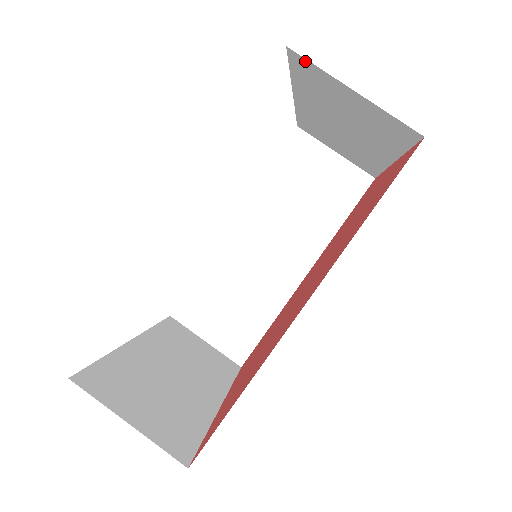
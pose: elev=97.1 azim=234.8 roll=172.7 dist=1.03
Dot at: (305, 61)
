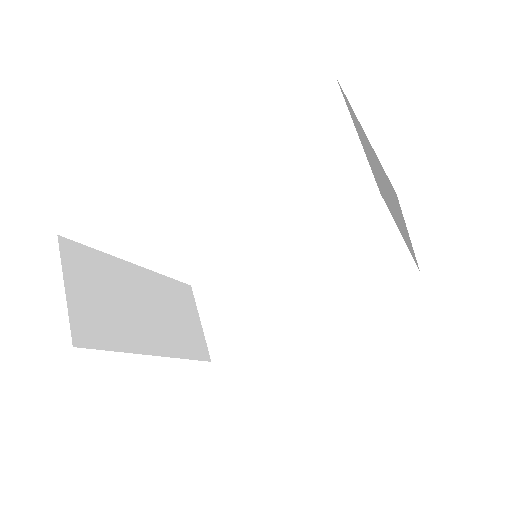
Dot at: (345, 95)
